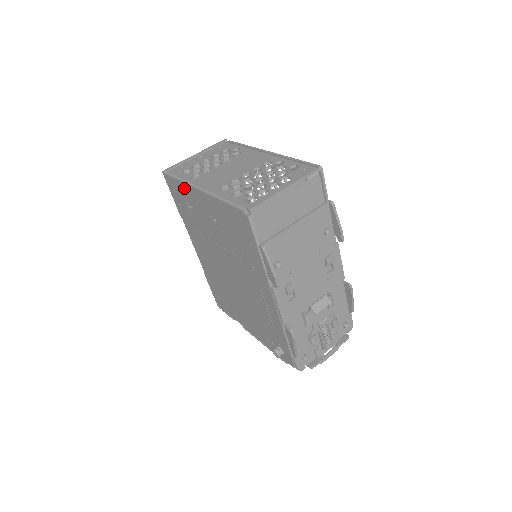
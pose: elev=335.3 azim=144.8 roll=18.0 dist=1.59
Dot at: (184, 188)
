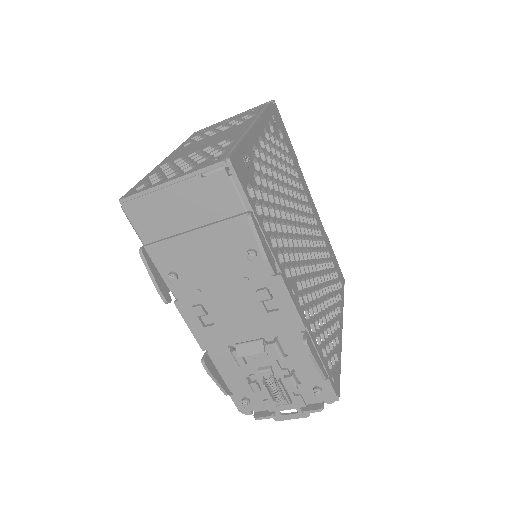
Dot at: occluded
